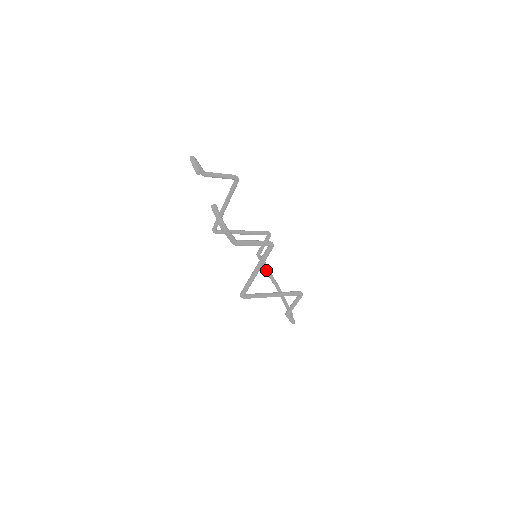
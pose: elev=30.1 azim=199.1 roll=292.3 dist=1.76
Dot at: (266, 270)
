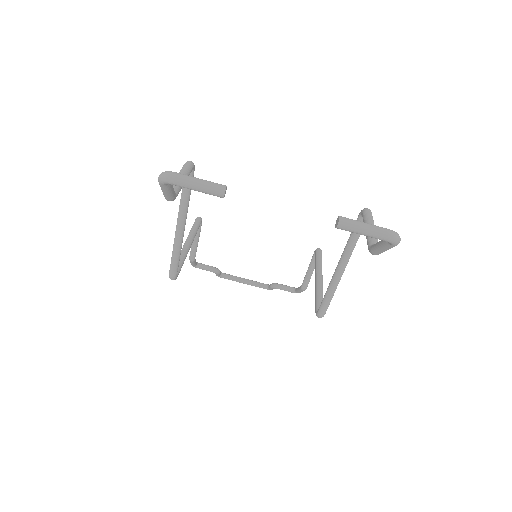
Dot at: (202, 268)
